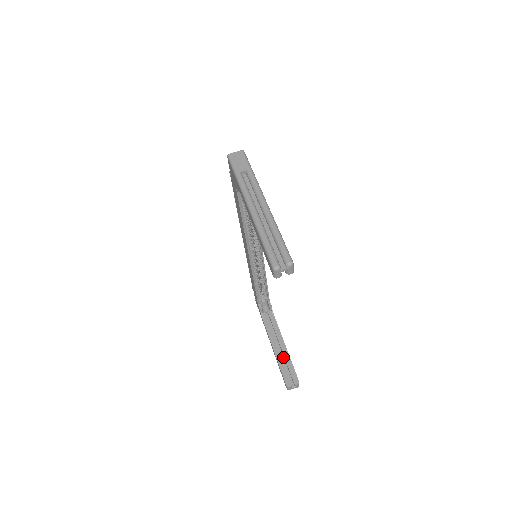
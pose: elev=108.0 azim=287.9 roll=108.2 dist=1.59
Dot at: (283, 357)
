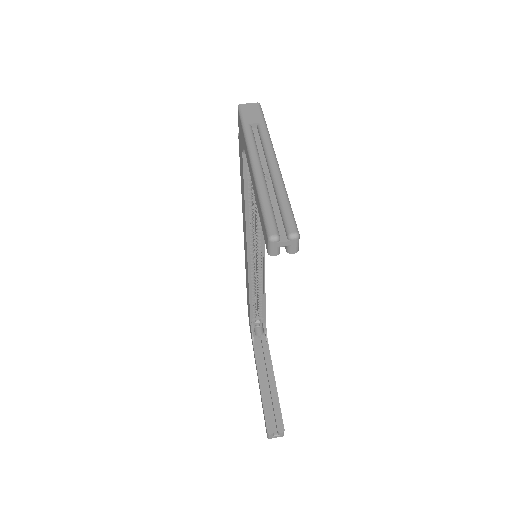
Dot at: (270, 395)
